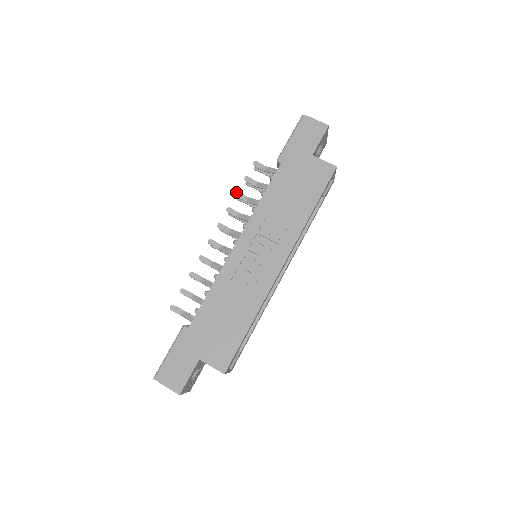
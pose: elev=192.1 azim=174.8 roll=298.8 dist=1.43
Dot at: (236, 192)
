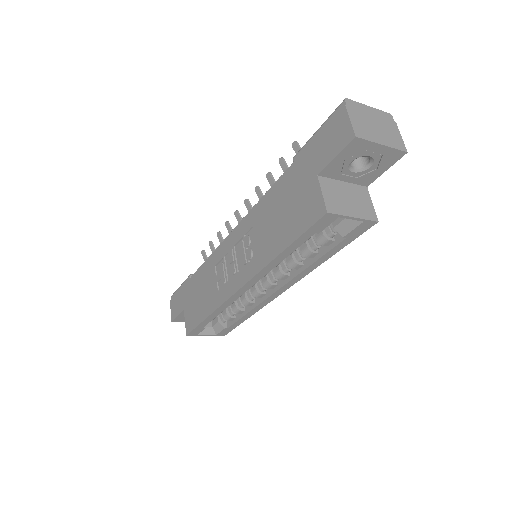
Dot at: occluded
